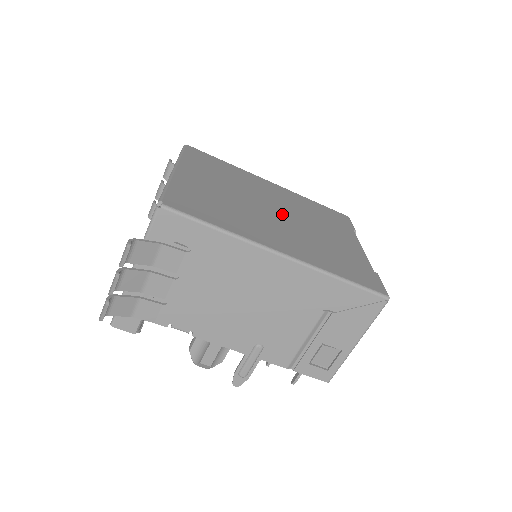
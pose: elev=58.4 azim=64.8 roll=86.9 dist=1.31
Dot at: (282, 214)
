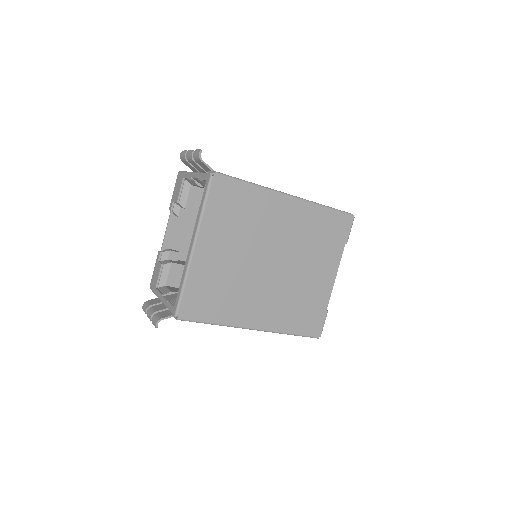
Dot at: (277, 265)
